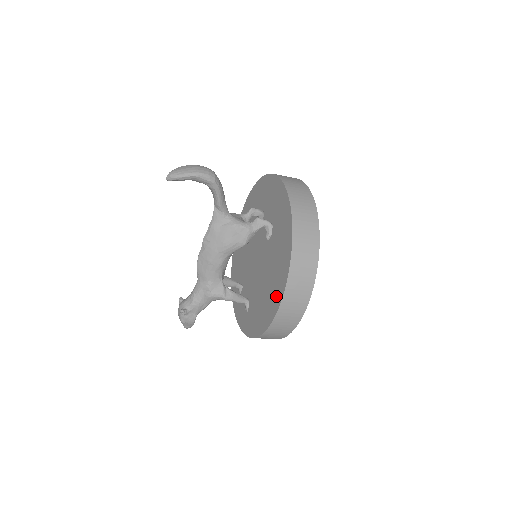
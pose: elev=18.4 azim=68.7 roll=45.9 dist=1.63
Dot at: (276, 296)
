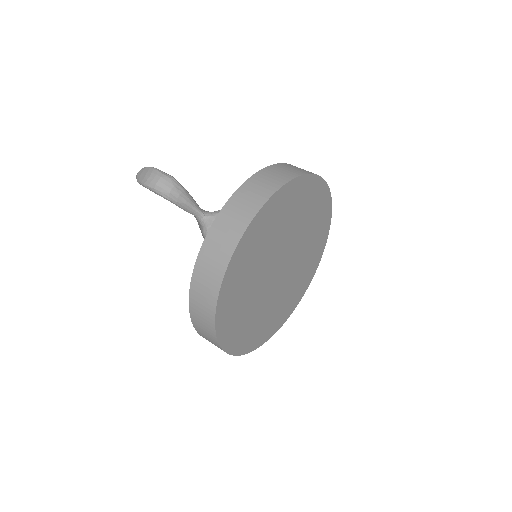
Dot at: occluded
